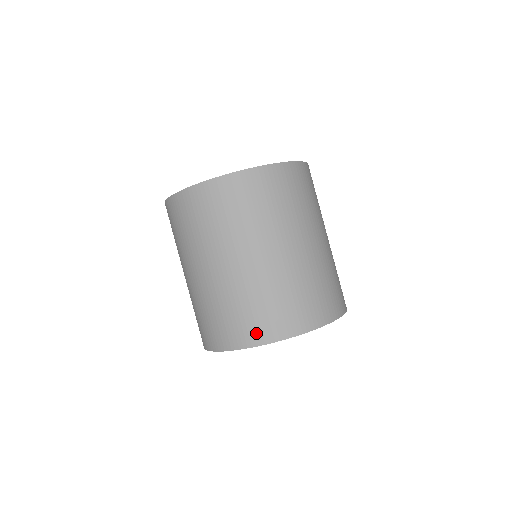
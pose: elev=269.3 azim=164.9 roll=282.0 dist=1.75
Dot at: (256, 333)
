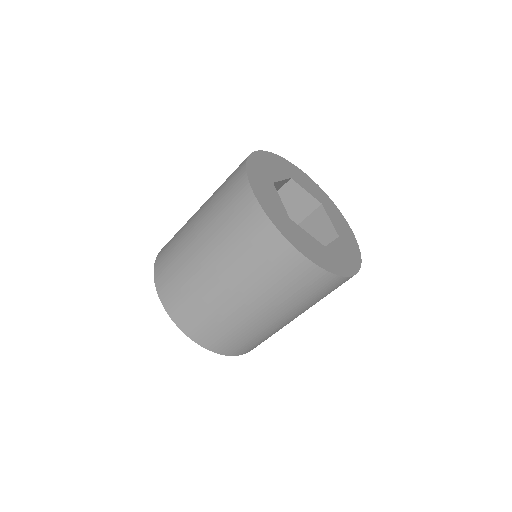
Dot at: (177, 312)
